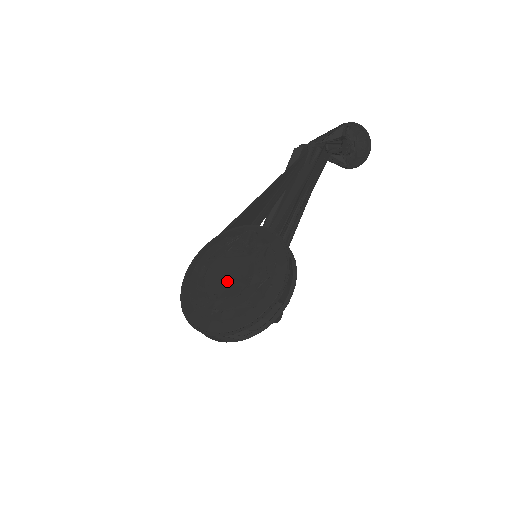
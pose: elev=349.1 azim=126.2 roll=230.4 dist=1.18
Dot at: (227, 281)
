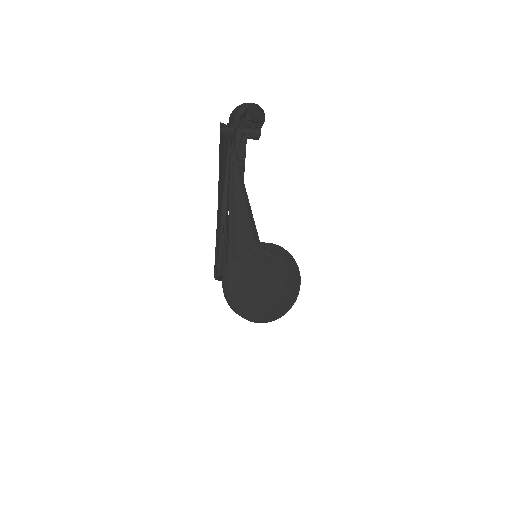
Dot at: (267, 289)
